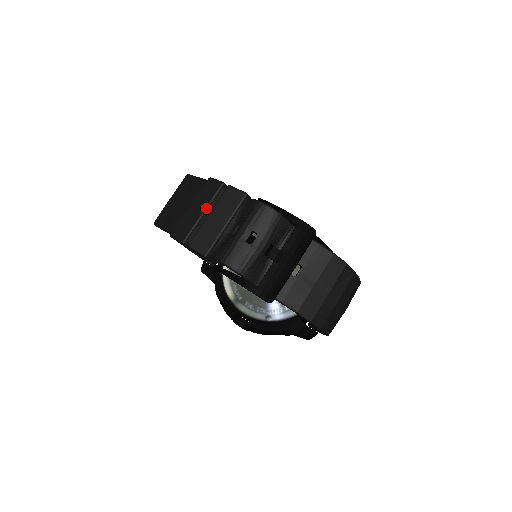
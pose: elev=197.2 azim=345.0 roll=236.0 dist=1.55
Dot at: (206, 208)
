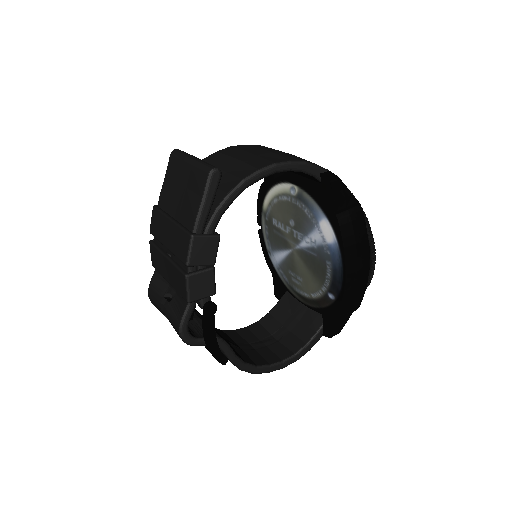
Dot at: (169, 250)
